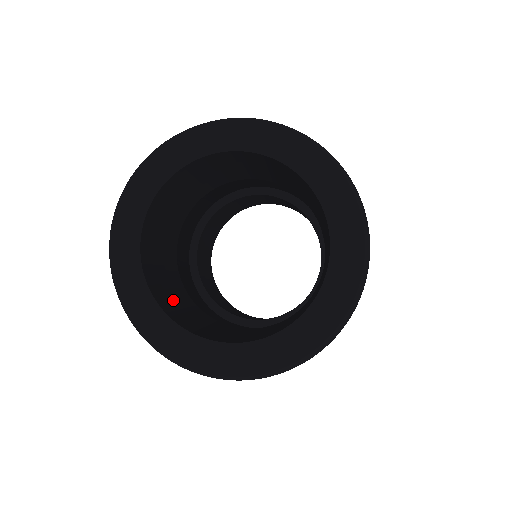
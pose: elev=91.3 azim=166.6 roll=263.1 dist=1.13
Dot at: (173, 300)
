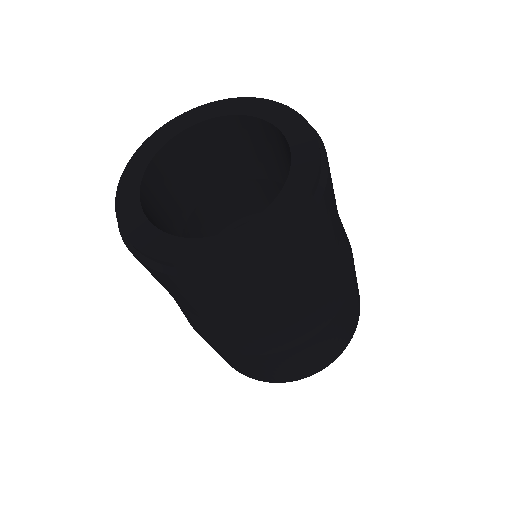
Dot at: occluded
